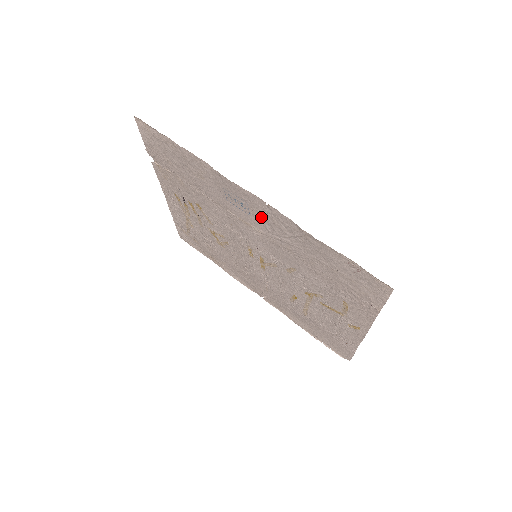
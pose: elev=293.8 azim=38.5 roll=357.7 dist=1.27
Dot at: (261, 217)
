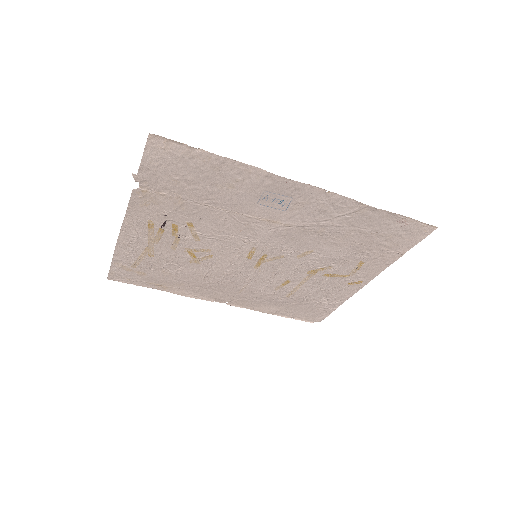
Dot at: (304, 208)
